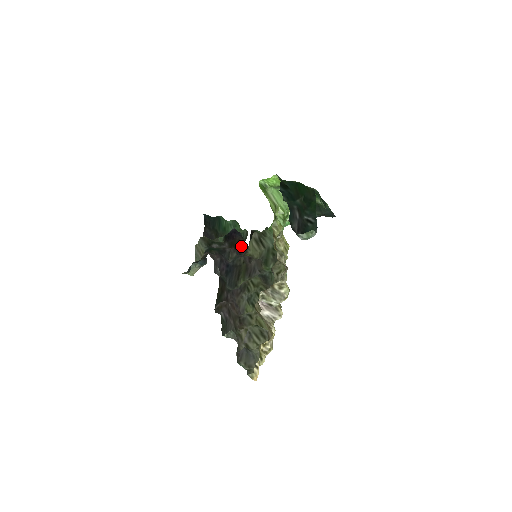
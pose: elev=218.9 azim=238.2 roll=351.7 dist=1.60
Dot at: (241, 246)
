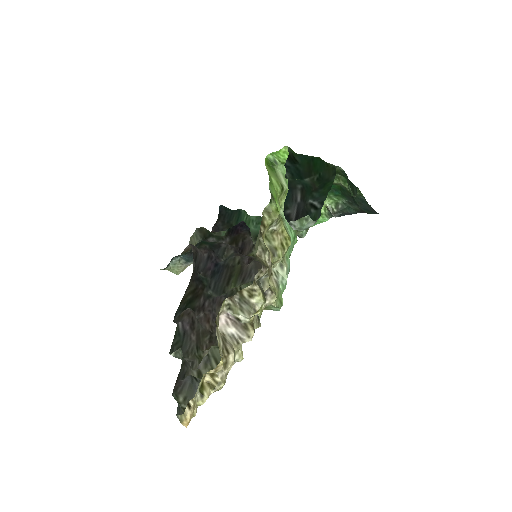
Dot at: (244, 243)
